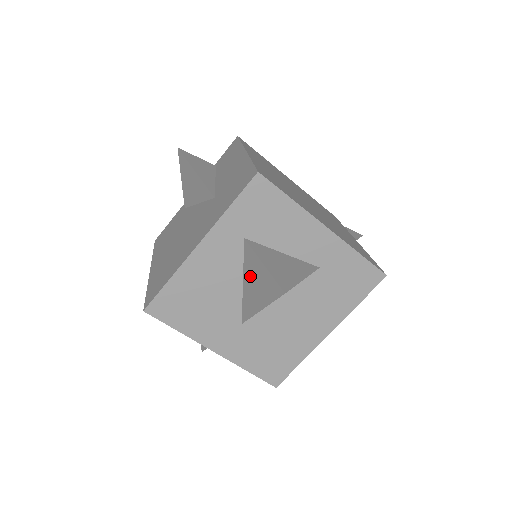
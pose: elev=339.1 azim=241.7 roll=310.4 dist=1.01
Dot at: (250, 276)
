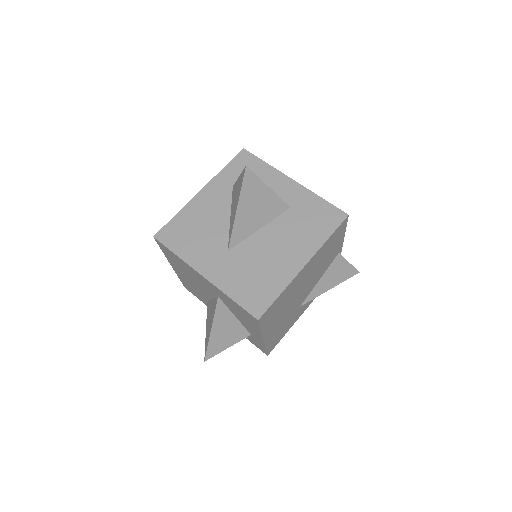
Dot at: (233, 202)
